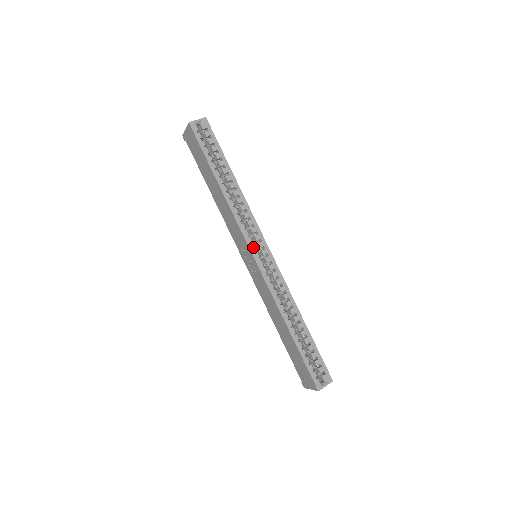
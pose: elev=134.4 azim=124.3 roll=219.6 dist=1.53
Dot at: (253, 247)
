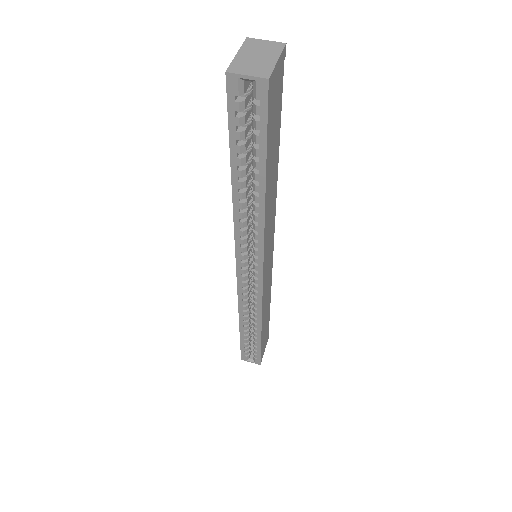
Dot at: (242, 264)
